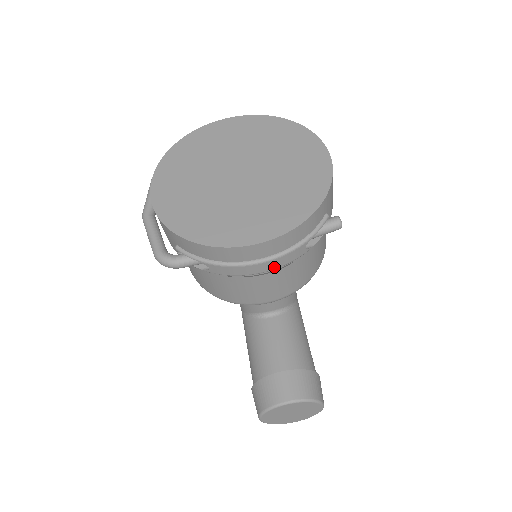
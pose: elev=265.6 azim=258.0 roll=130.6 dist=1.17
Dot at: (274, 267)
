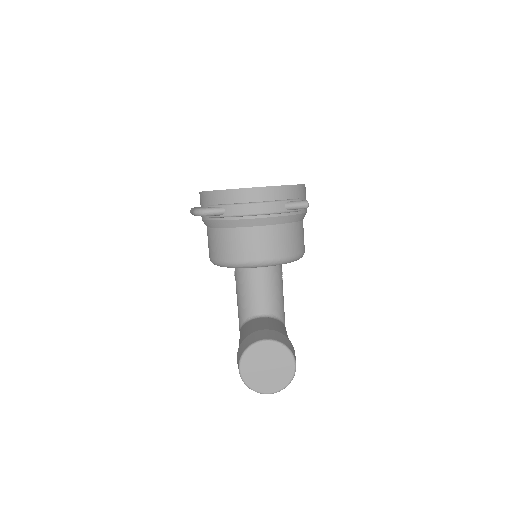
Dot at: (264, 211)
